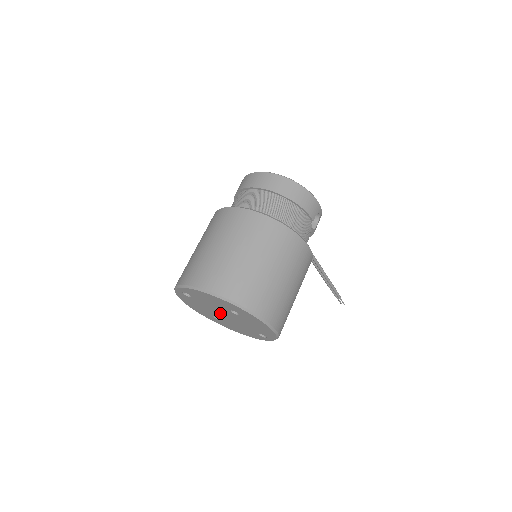
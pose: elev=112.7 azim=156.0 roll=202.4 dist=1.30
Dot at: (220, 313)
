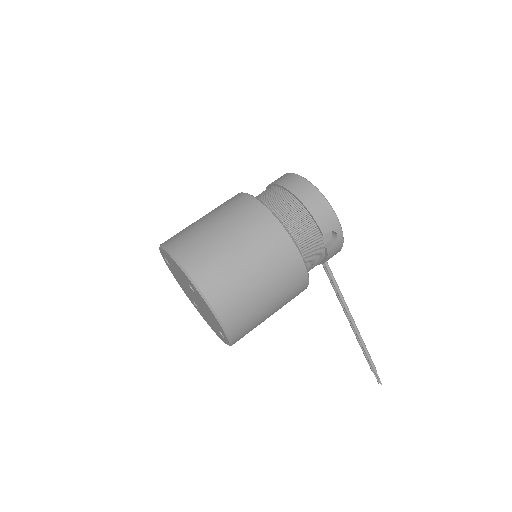
Dot at: (191, 293)
